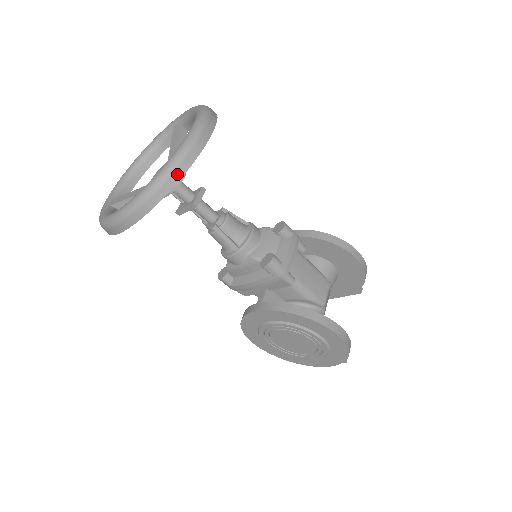
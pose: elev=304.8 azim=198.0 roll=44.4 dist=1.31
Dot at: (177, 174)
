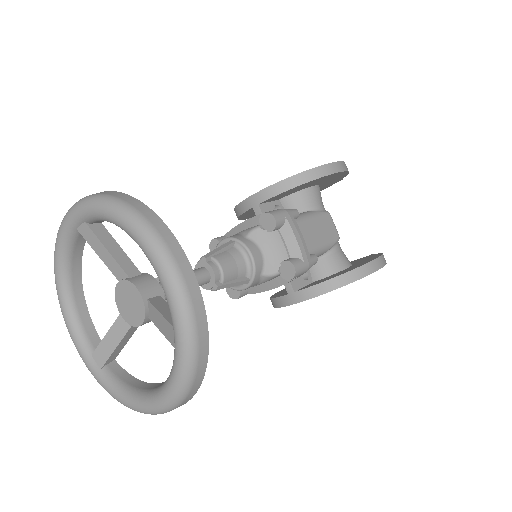
Dot at: (202, 347)
